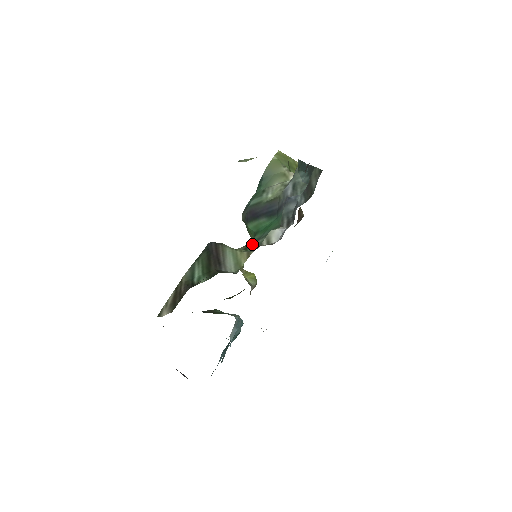
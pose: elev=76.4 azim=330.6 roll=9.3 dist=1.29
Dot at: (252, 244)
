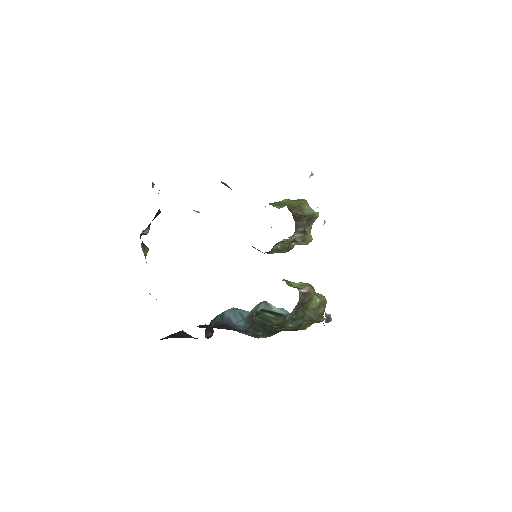
Dot at: occluded
